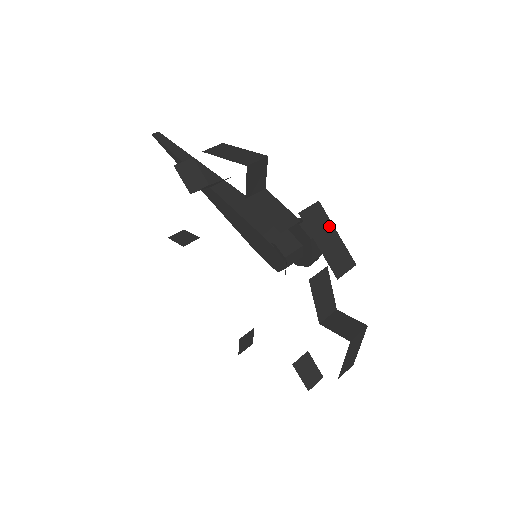
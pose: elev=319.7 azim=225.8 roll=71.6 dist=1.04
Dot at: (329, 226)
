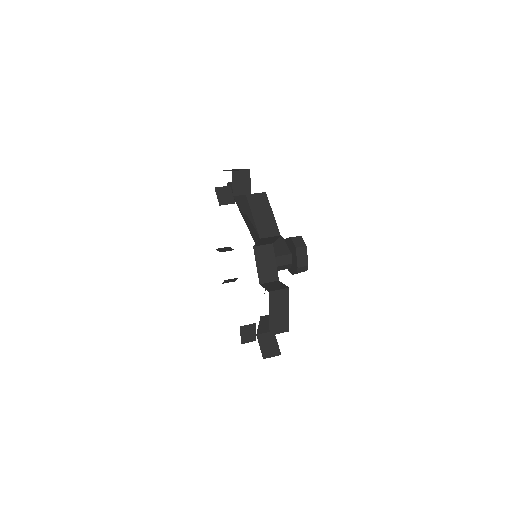
Dot at: (268, 208)
